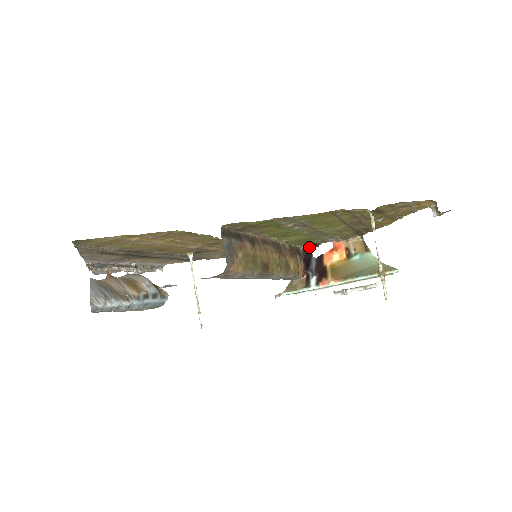
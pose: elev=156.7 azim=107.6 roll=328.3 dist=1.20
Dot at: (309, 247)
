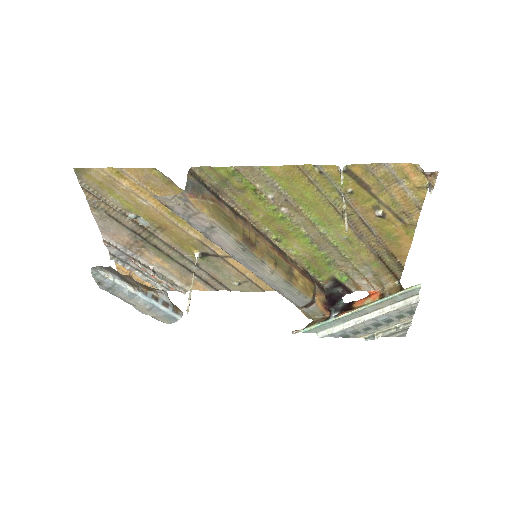
Dot at: (338, 290)
